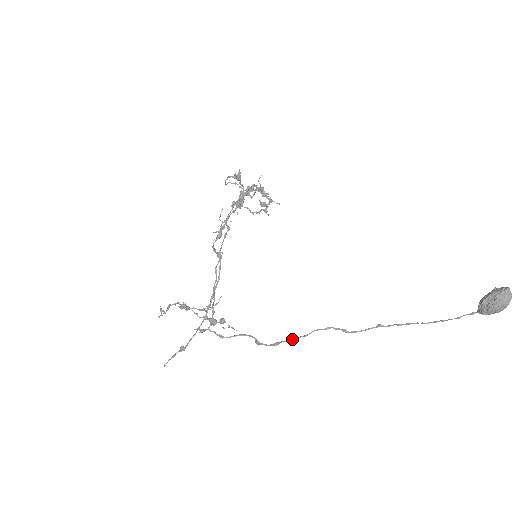
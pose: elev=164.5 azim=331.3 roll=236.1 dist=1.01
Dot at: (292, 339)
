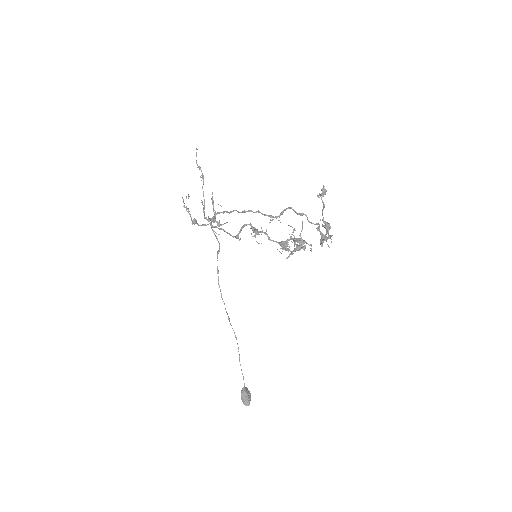
Dot at: (219, 286)
